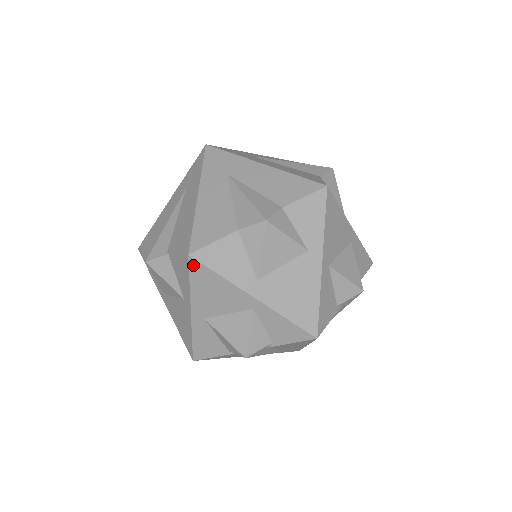
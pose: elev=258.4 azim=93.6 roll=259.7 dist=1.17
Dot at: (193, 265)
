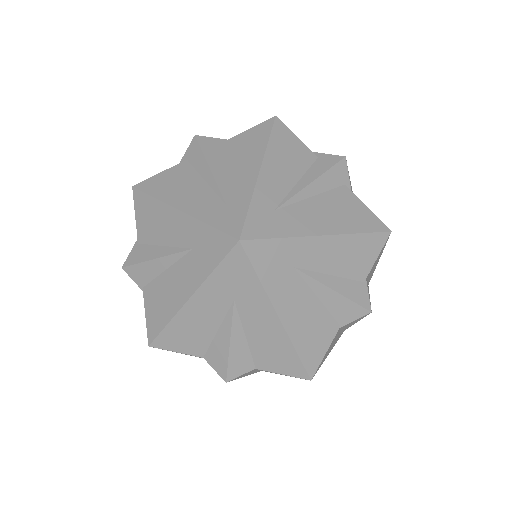
Dot at: occluded
